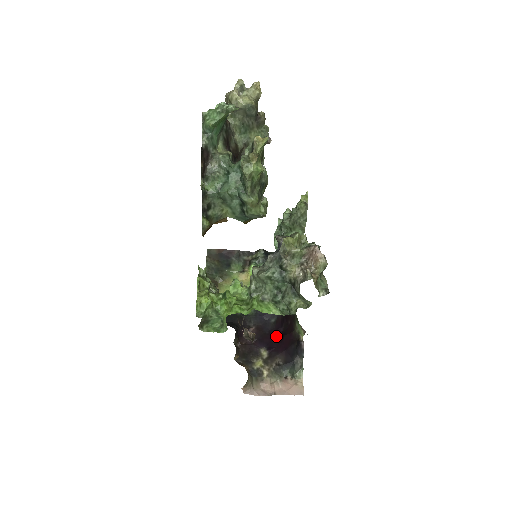
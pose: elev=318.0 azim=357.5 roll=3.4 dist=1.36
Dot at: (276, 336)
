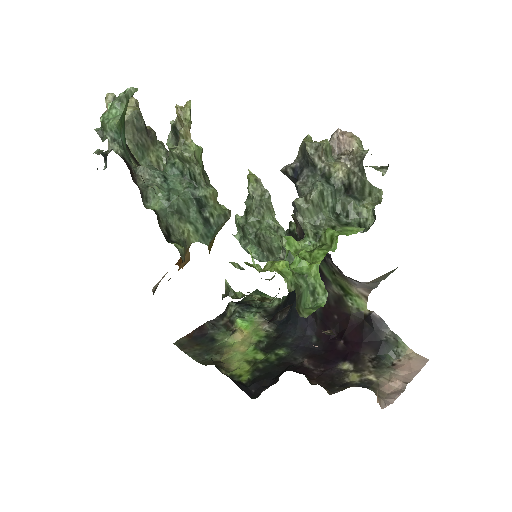
Dot at: (336, 345)
